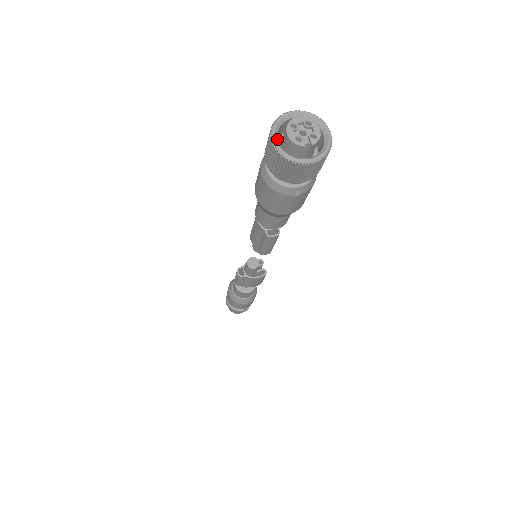
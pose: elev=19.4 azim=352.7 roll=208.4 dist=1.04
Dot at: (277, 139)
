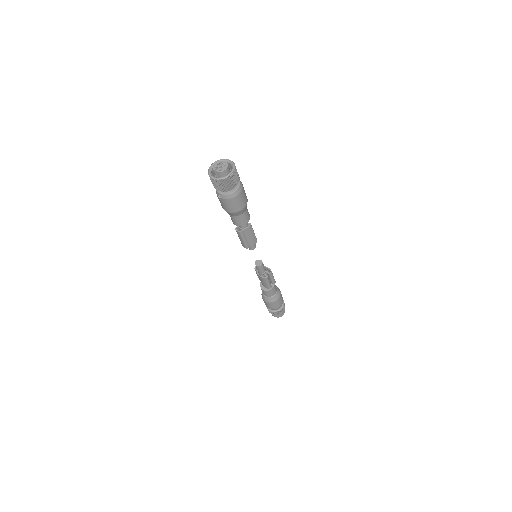
Dot at: occluded
